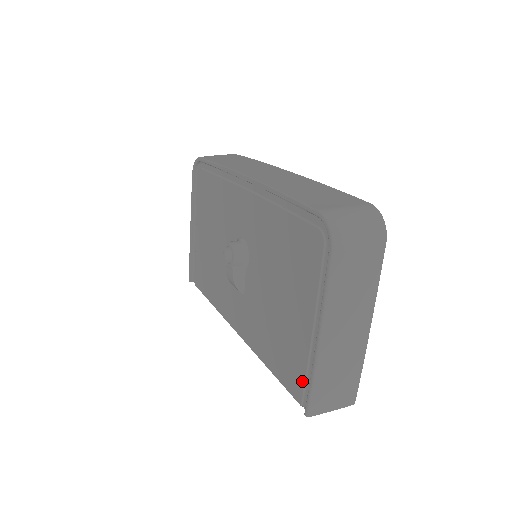
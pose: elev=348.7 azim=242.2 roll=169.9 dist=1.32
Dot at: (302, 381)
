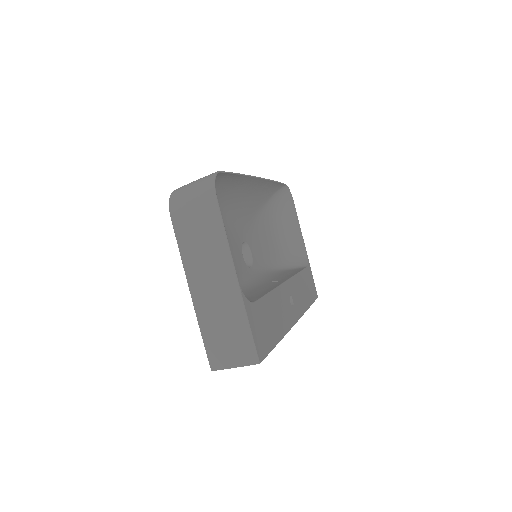
Dot at: occluded
